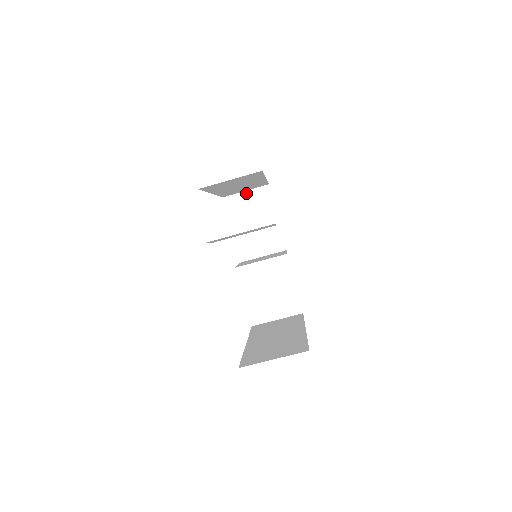
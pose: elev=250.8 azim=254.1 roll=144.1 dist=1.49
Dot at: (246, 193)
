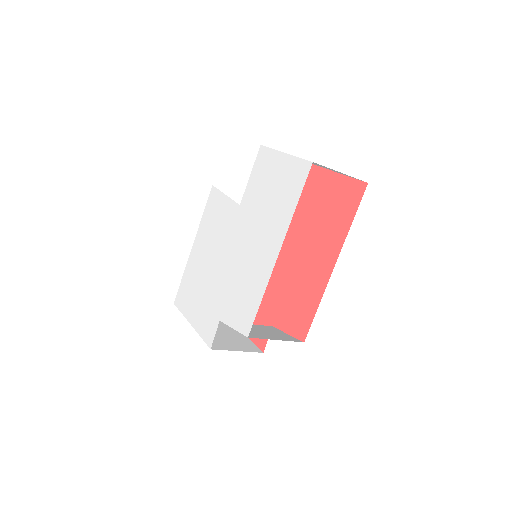
Dot at: occluded
